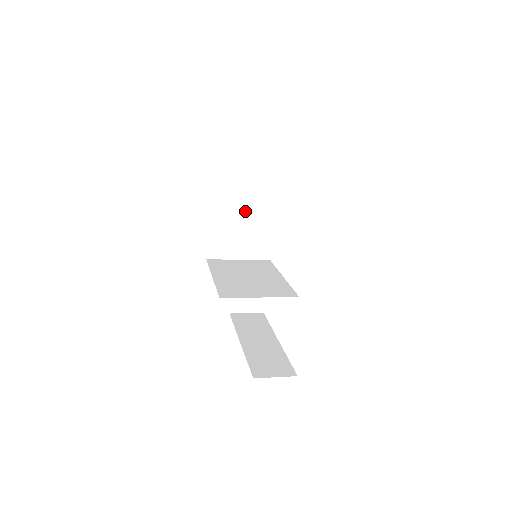
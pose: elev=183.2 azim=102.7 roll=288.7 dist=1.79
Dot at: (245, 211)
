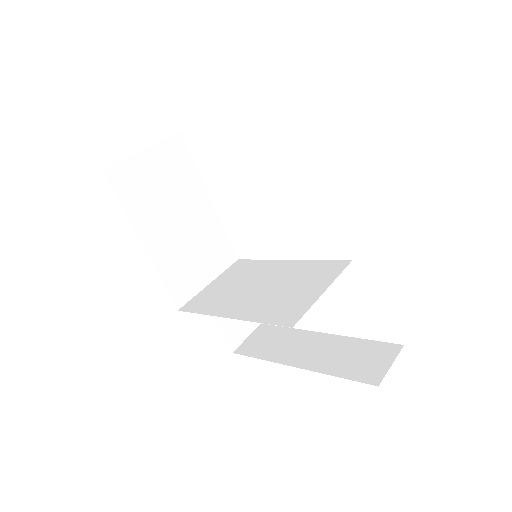
Dot at: (183, 220)
